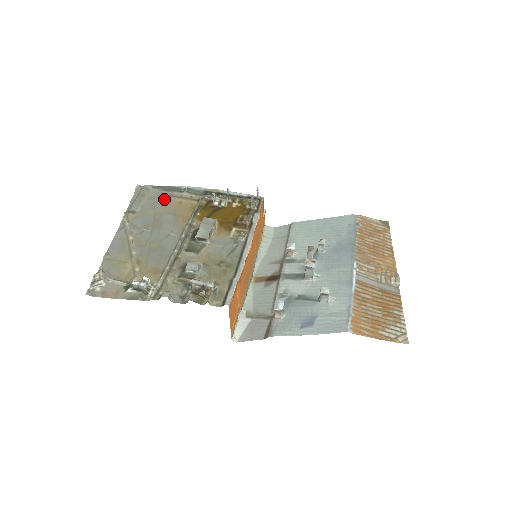
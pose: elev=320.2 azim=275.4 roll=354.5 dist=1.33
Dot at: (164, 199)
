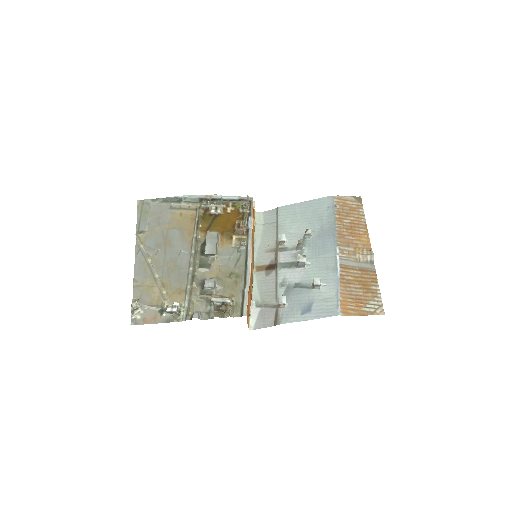
Dot at: (166, 213)
